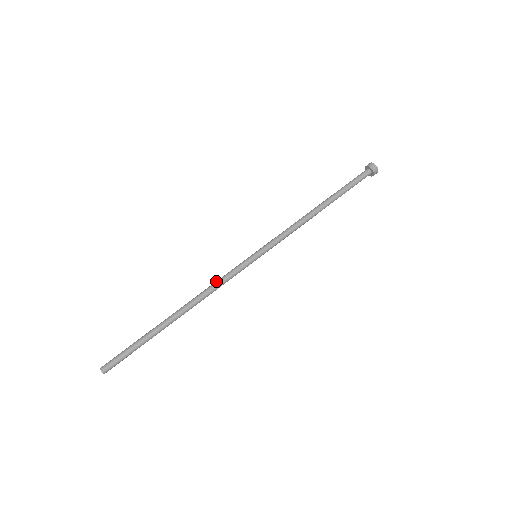
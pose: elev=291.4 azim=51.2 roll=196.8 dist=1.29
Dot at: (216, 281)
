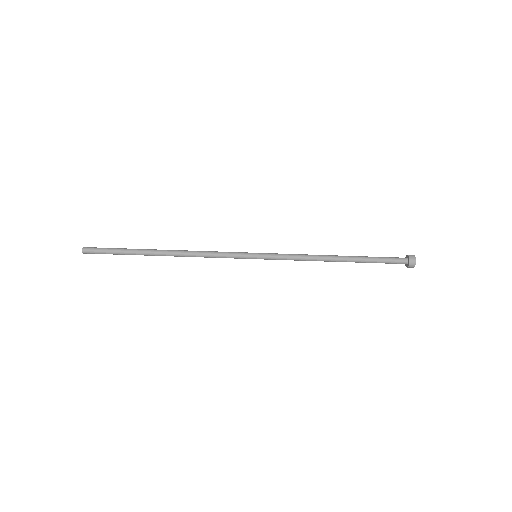
Dot at: (211, 251)
